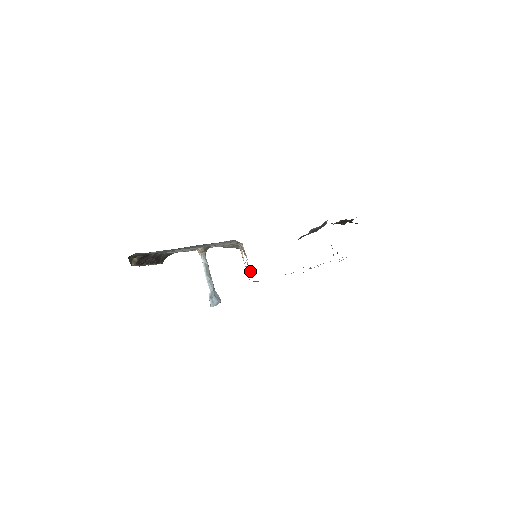
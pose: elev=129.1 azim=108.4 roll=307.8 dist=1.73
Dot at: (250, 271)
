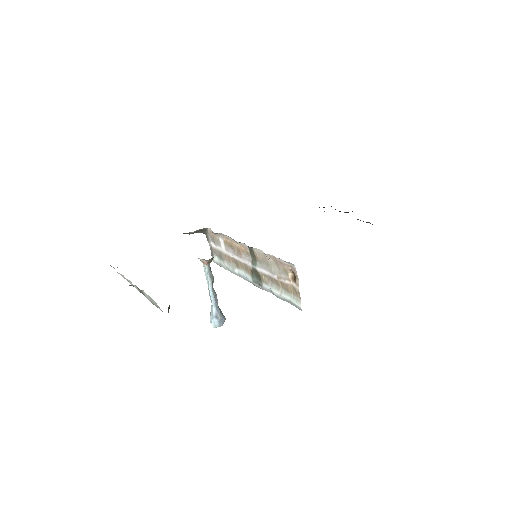
Dot at: (216, 260)
